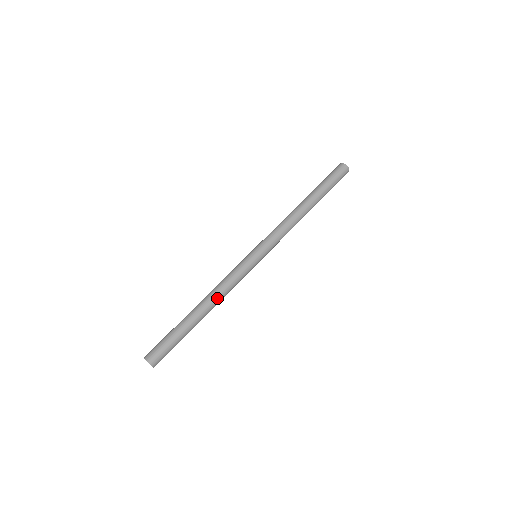
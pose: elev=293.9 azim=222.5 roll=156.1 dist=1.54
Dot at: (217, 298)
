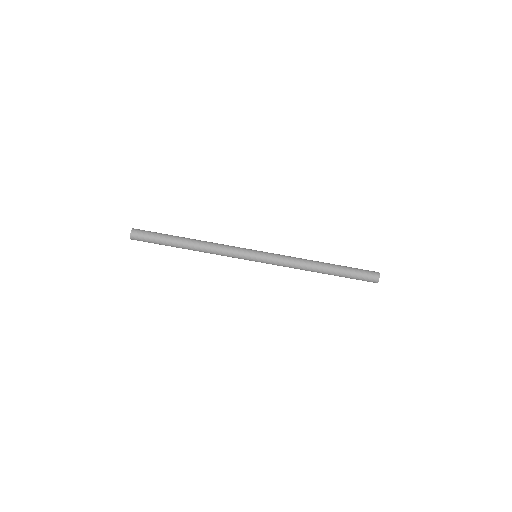
Dot at: (205, 246)
